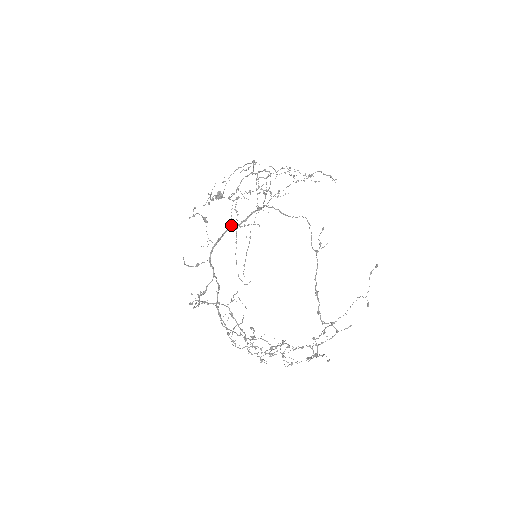
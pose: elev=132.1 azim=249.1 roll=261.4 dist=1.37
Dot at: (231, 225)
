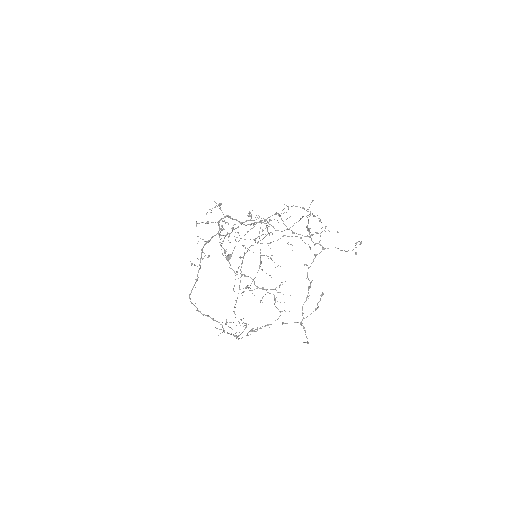
Dot at: (234, 285)
